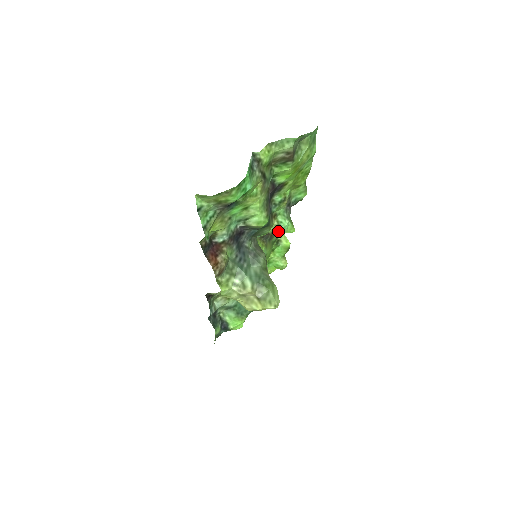
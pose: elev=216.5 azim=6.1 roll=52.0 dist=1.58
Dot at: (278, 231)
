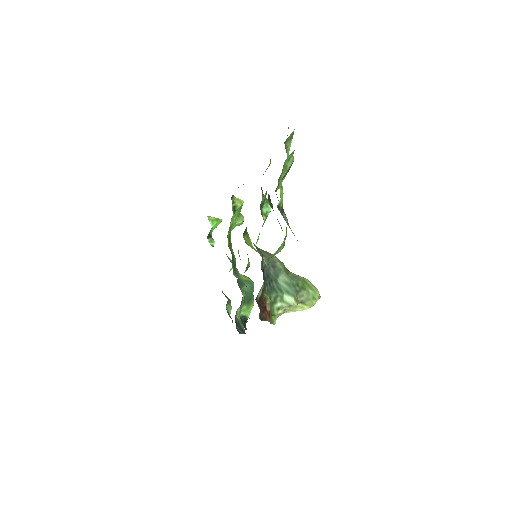
Dot at: occluded
